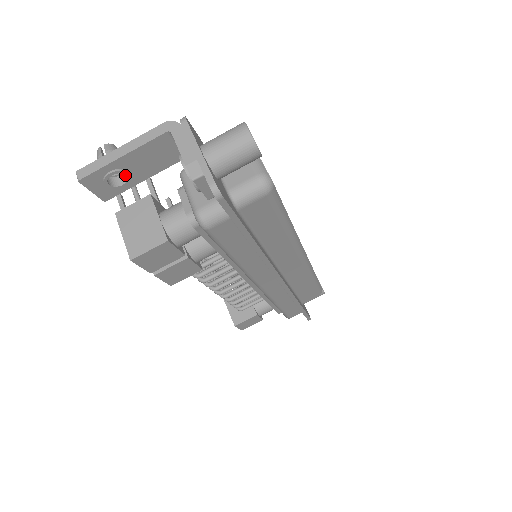
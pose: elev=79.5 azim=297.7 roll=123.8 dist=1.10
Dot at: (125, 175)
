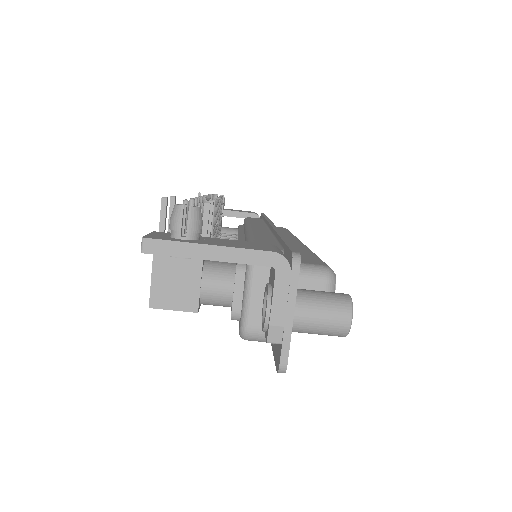
Dot at: occluded
